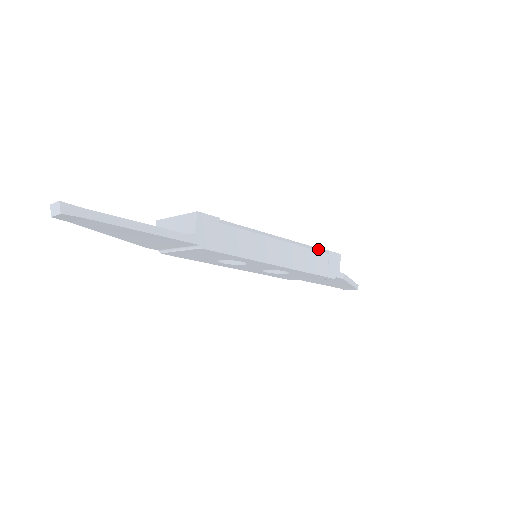
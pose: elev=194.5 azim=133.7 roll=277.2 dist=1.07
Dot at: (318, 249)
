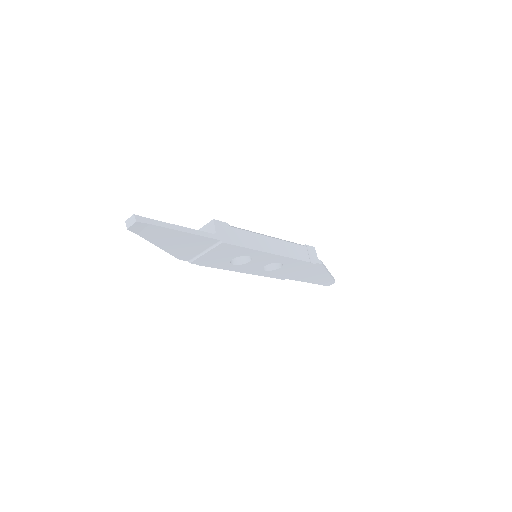
Dot at: (298, 244)
